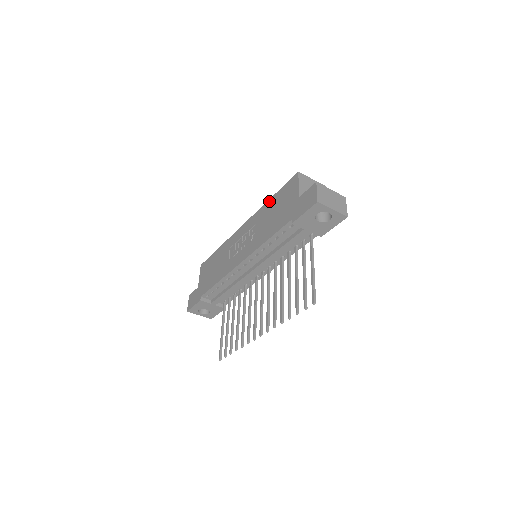
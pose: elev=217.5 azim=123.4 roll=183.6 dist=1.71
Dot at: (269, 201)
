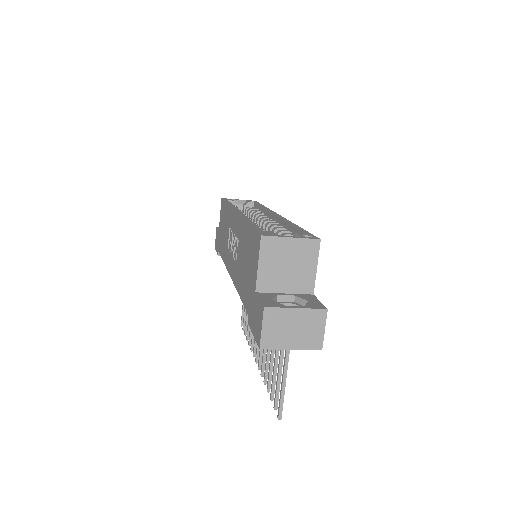
Dot at: (245, 226)
